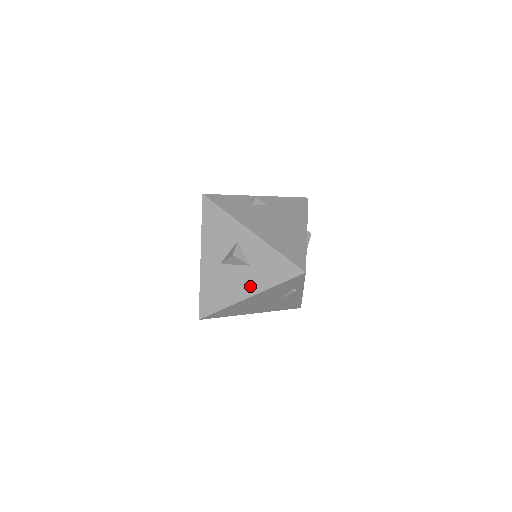
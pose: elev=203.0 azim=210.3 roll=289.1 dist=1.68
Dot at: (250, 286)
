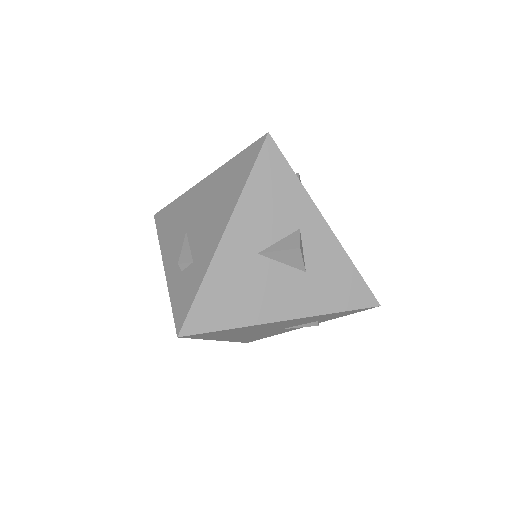
Dot at: (295, 303)
